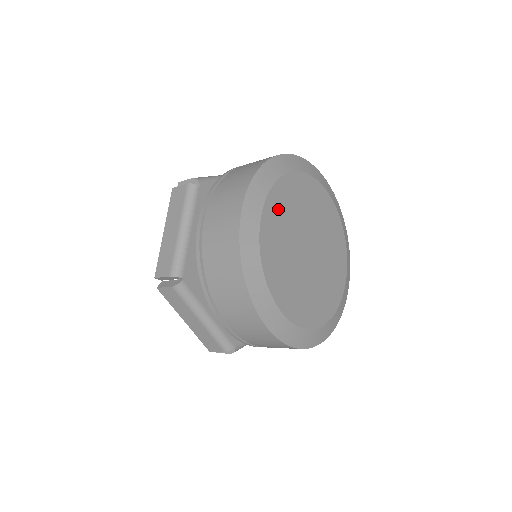
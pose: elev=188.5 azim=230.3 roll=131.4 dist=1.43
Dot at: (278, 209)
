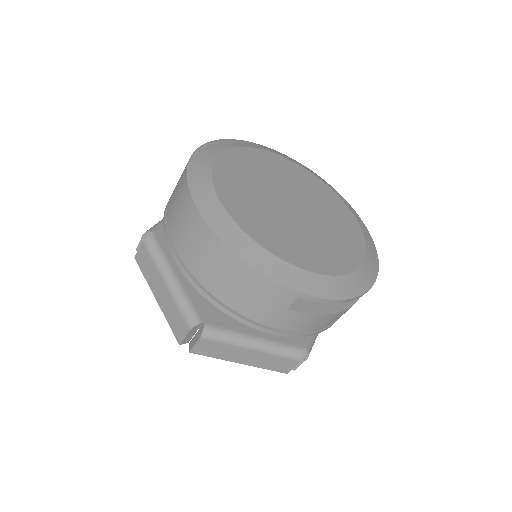
Dot at: (251, 160)
